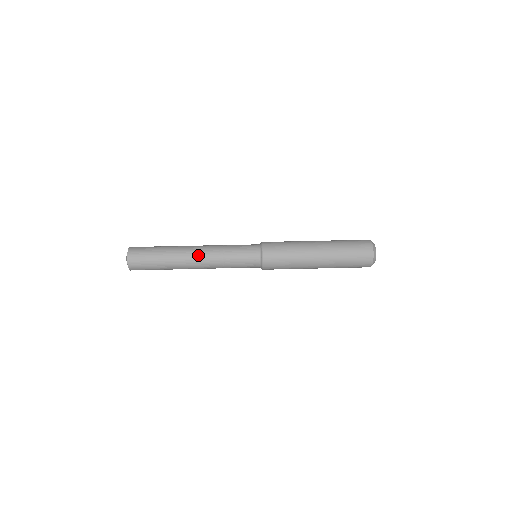
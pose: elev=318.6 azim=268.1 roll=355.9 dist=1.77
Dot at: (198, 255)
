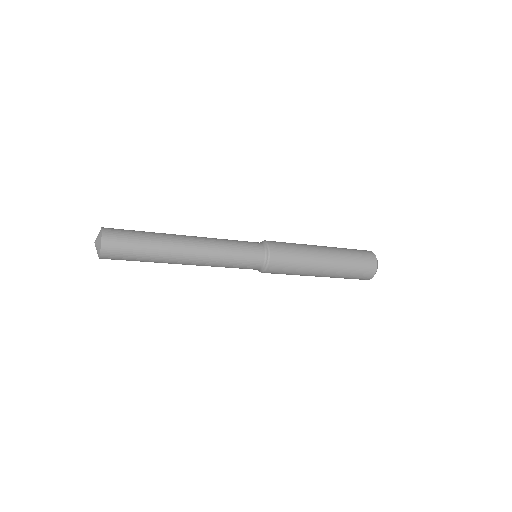
Dot at: (193, 238)
